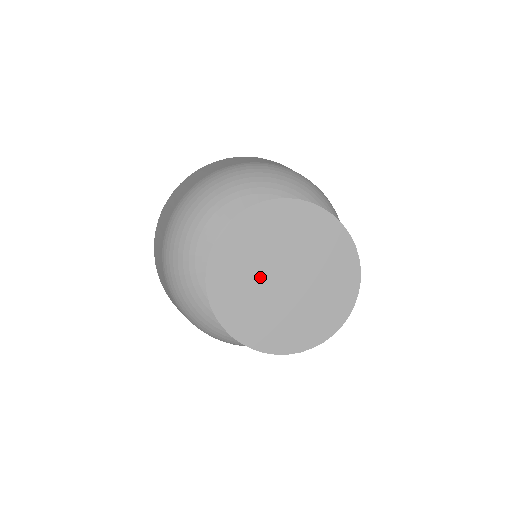
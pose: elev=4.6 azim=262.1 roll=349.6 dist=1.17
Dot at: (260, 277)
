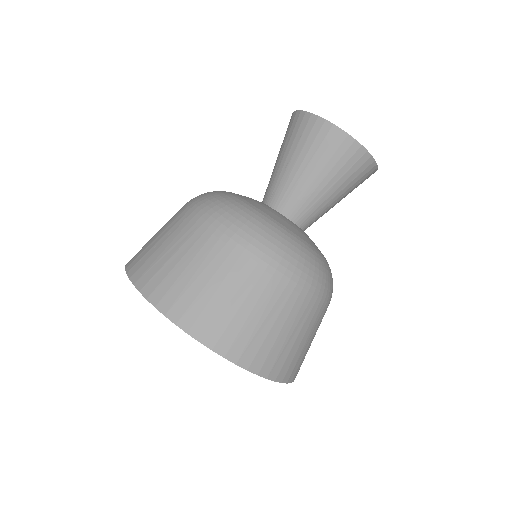
Dot at: occluded
